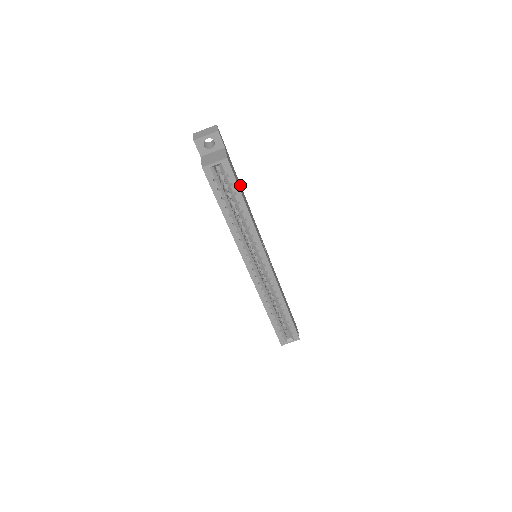
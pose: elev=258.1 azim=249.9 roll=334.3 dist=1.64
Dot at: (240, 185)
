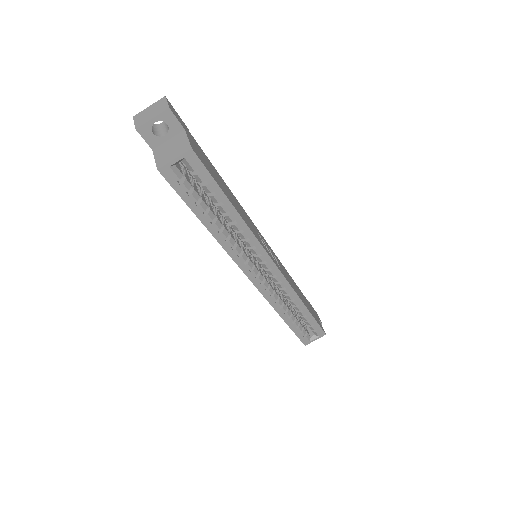
Dot at: (217, 173)
